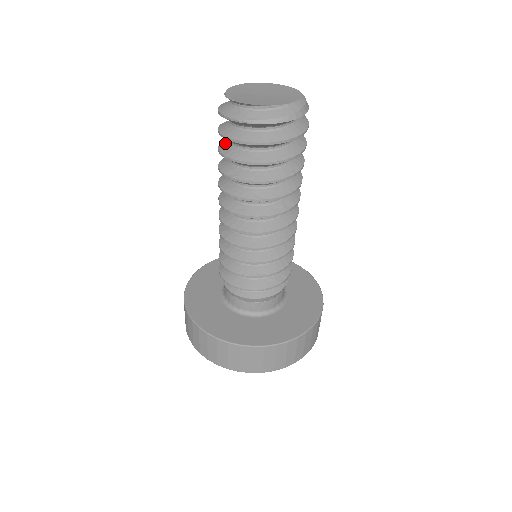
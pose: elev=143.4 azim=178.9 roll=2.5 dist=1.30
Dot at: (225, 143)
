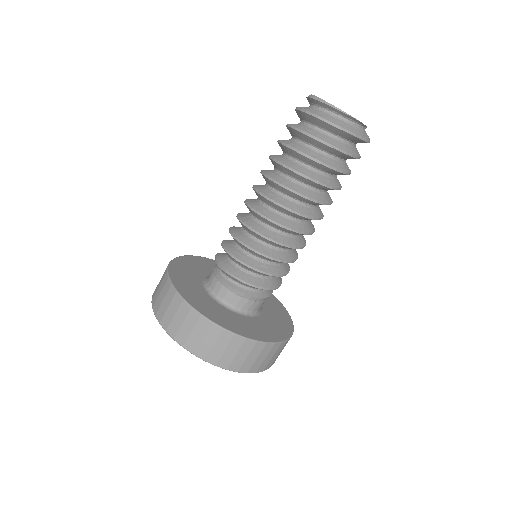
Dot at: (311, 151)
